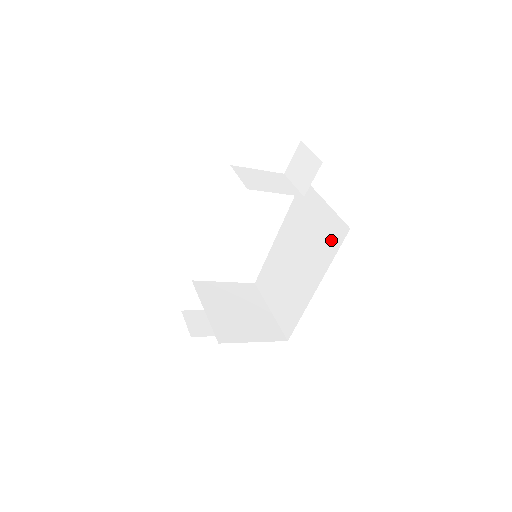
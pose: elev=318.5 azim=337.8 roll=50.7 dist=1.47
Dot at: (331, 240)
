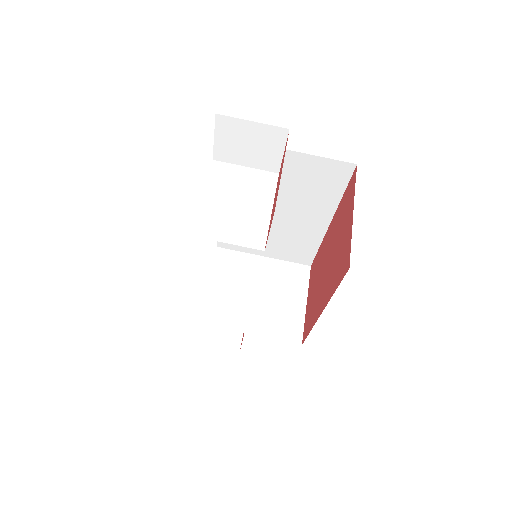
Dot at: (329, 182)
